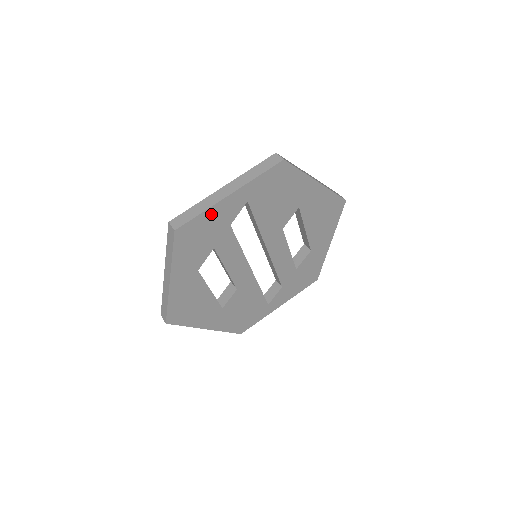
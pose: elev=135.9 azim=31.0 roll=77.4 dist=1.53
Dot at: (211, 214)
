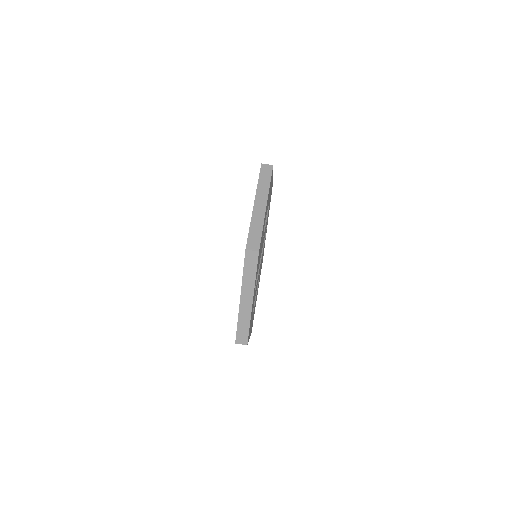
Dot at: occluded
